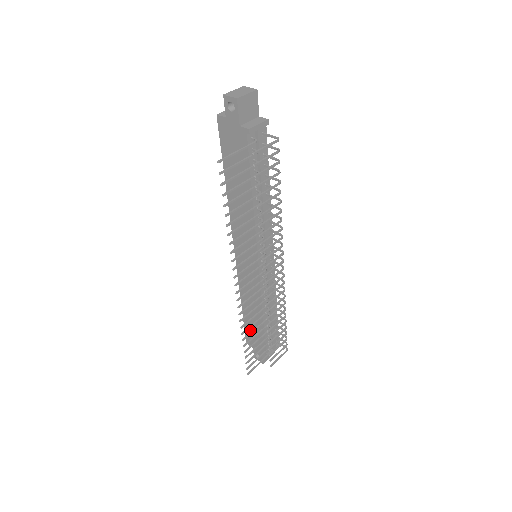
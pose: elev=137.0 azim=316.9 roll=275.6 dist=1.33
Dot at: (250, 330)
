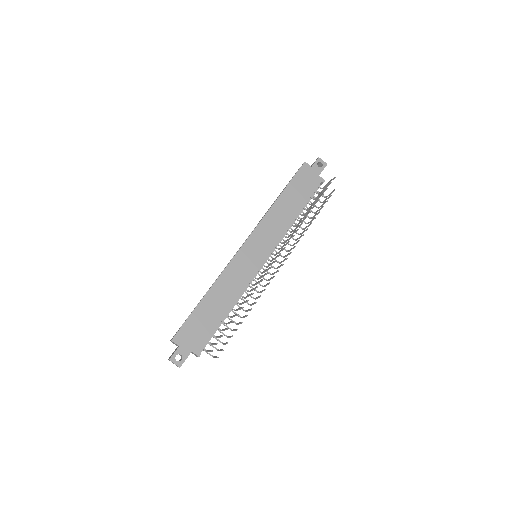
Dot at: (195, 323)
